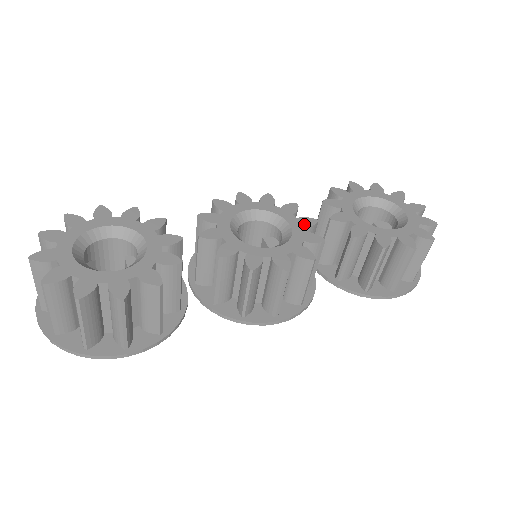
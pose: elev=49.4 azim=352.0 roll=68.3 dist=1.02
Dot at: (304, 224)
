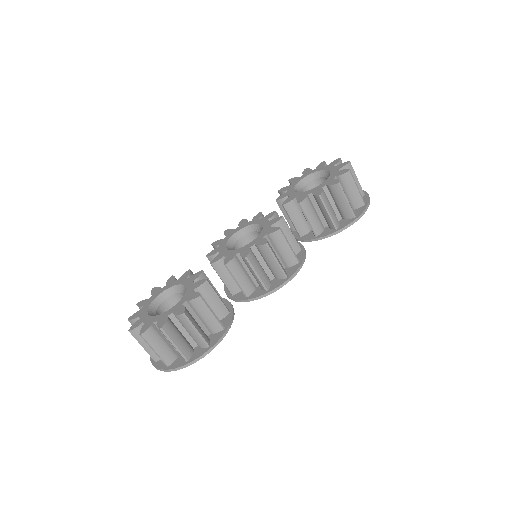
Dot at: (268, 218)
